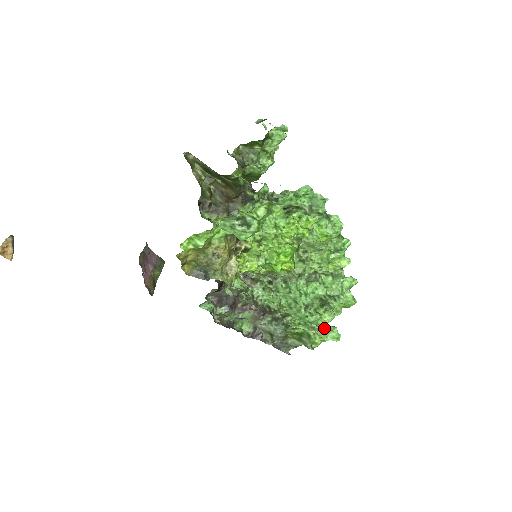
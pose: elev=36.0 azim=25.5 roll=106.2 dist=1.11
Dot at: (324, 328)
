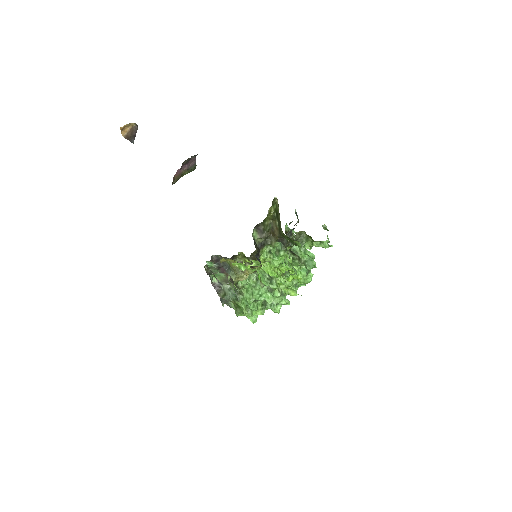
Dot at: occluded
